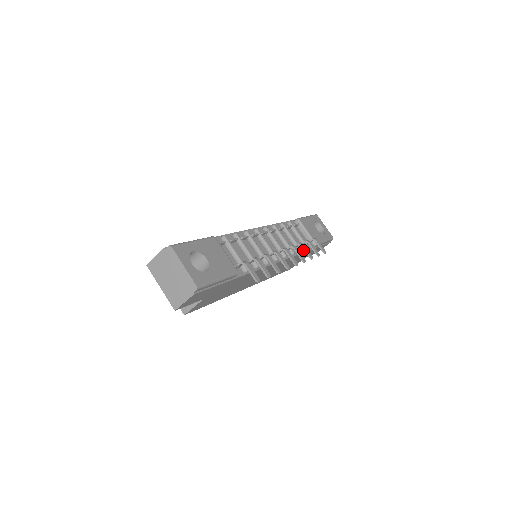
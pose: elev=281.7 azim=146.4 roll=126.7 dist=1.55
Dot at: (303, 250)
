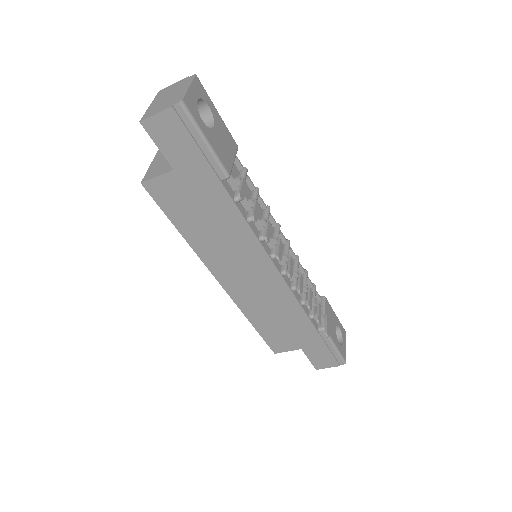
Dot at: (306, 311)
